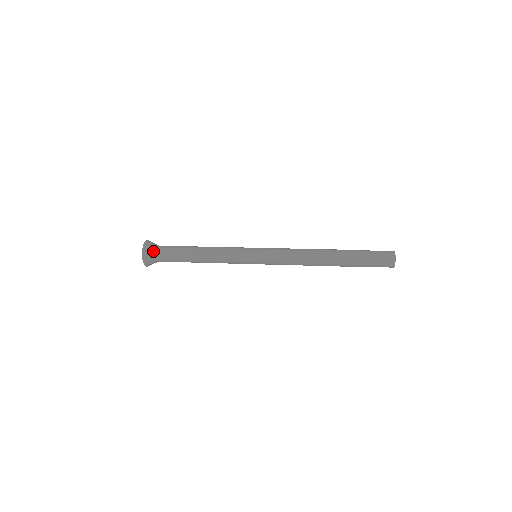
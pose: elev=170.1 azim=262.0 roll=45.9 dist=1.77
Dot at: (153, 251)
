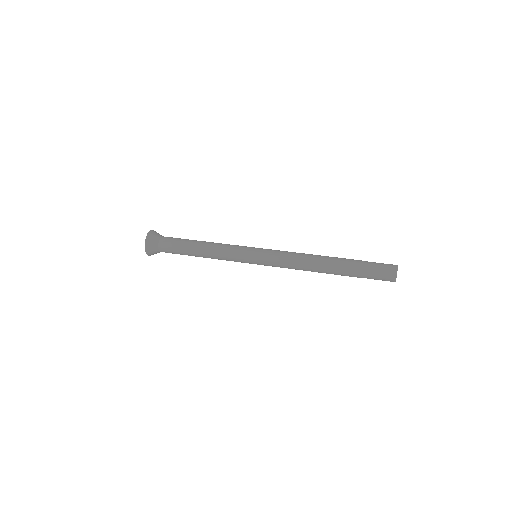
Dot at: (156, 240)
